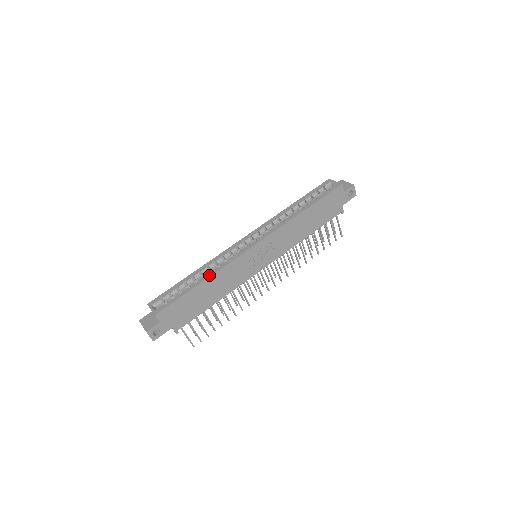
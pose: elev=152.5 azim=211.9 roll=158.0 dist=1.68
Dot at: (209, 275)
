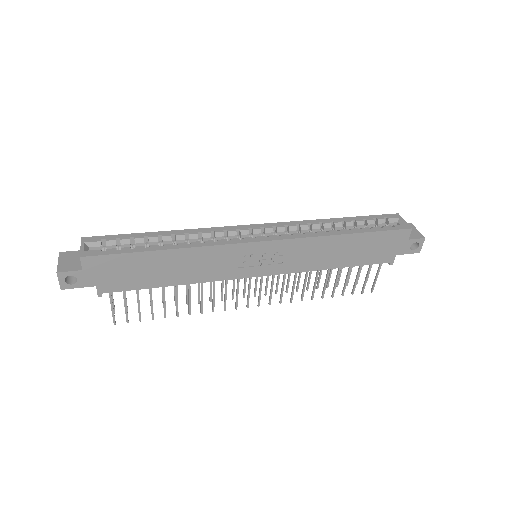
Dot at: (182, 246)
